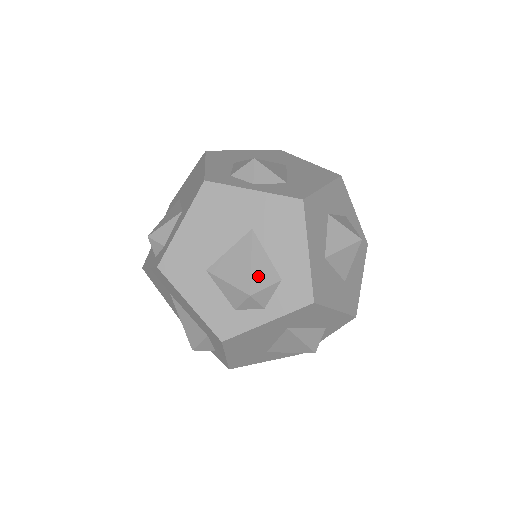
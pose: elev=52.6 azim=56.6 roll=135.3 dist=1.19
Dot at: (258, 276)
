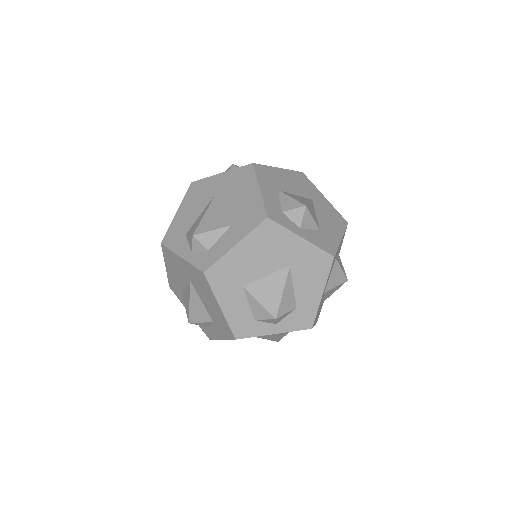
Dot at: (284, 304)
